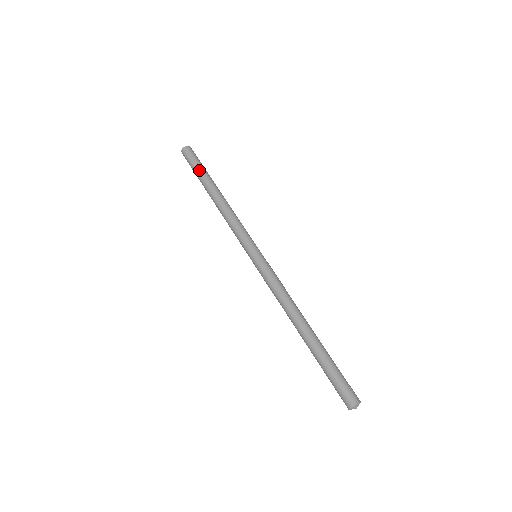
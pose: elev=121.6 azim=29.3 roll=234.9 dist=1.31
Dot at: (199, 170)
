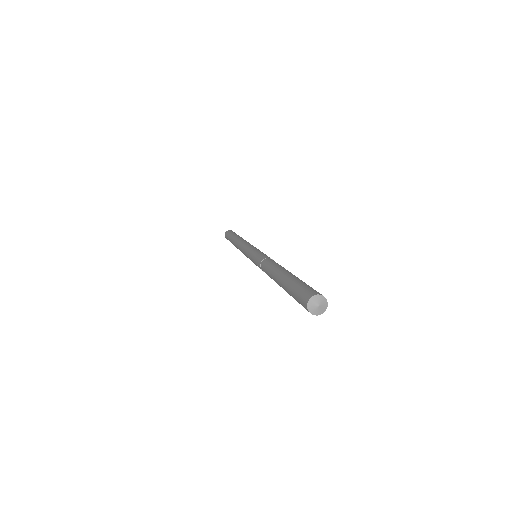
Dot at: (232, 234)
